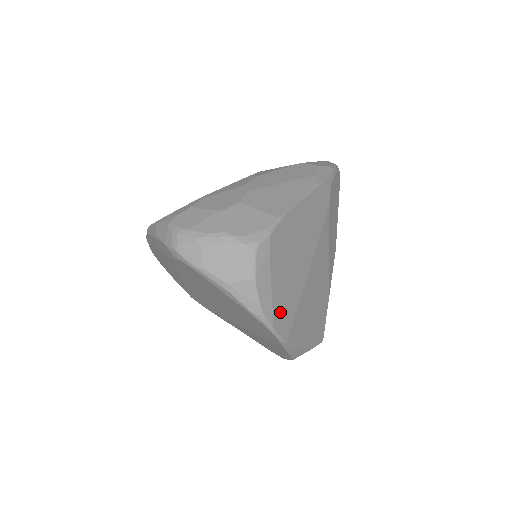
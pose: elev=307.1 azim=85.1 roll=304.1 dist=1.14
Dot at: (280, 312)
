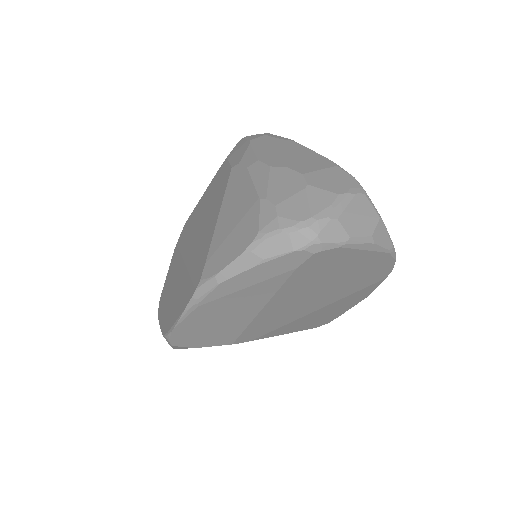
Dot at: occluded
